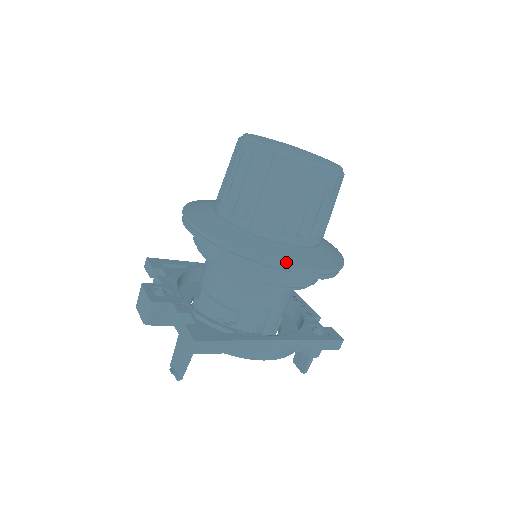
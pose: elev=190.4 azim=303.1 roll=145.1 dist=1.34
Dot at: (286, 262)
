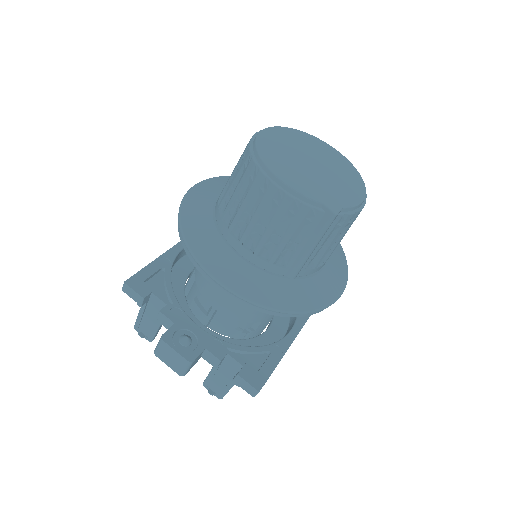
Dot at: (328, 299)
